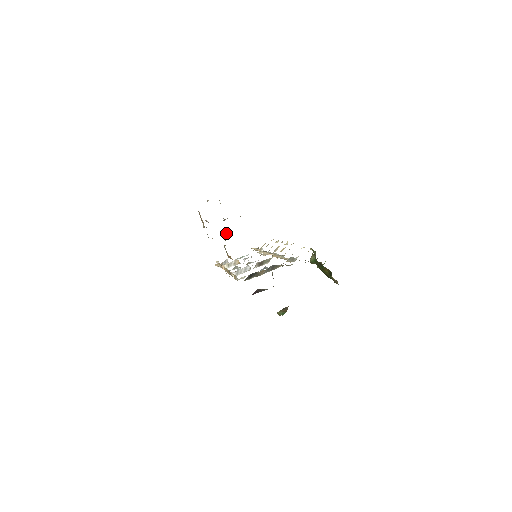
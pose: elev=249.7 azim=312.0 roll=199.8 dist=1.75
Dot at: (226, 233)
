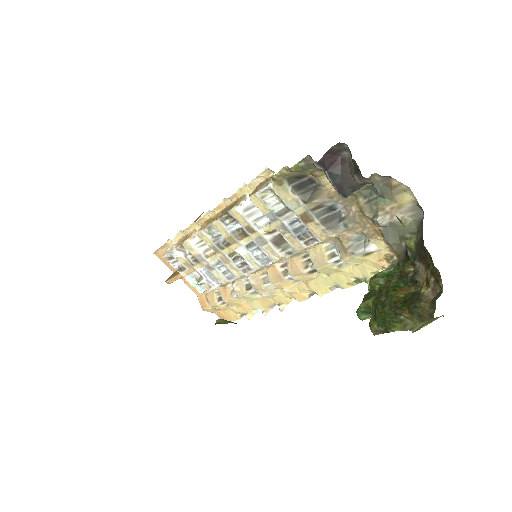
Dot at: occluded
